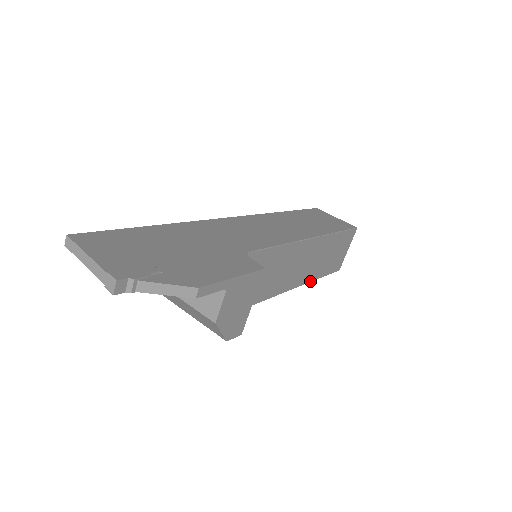
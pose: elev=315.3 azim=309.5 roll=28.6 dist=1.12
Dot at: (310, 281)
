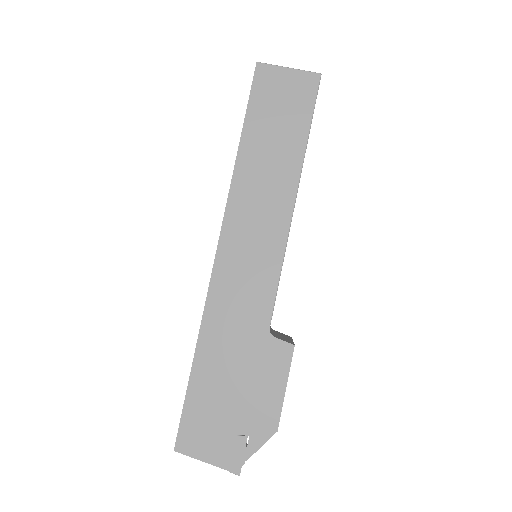
Dot at: occluded
